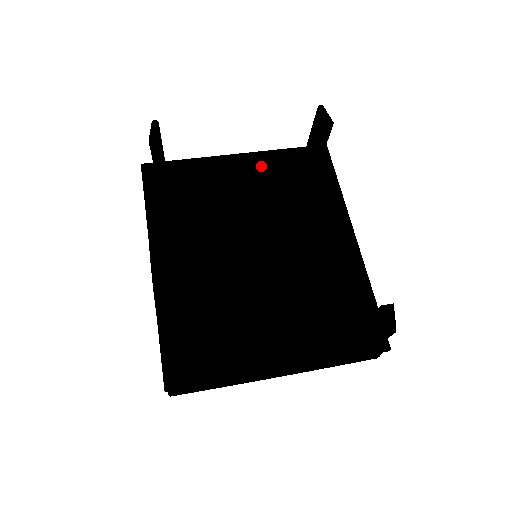
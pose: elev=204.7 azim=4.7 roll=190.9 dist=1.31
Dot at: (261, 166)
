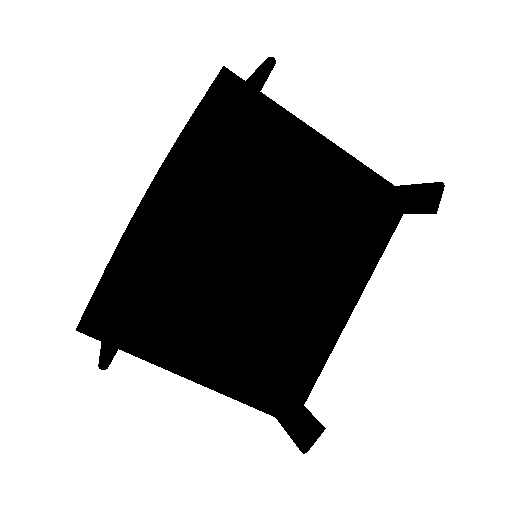
Dot at: (335, 181)
